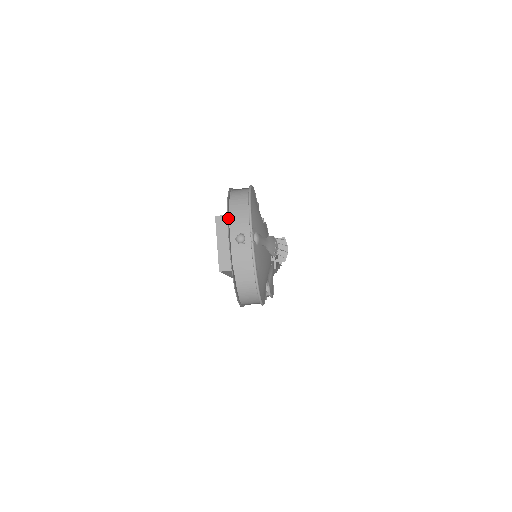
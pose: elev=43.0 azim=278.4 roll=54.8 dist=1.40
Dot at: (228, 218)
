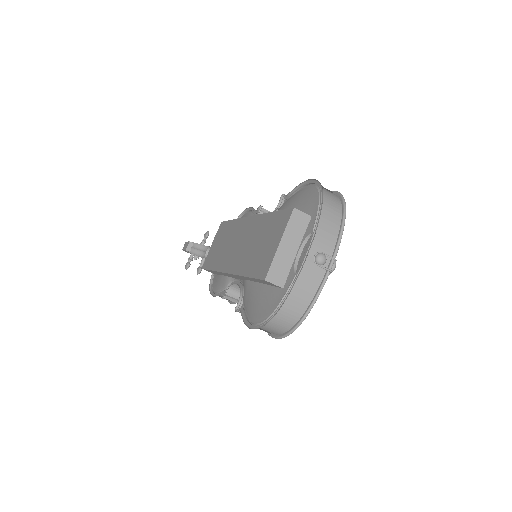
Dot at: (312, 222)
